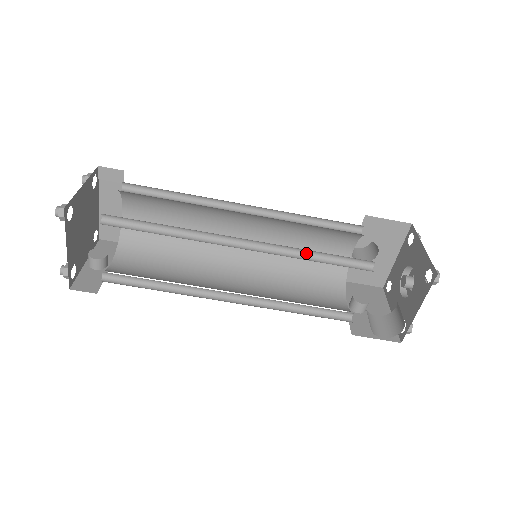
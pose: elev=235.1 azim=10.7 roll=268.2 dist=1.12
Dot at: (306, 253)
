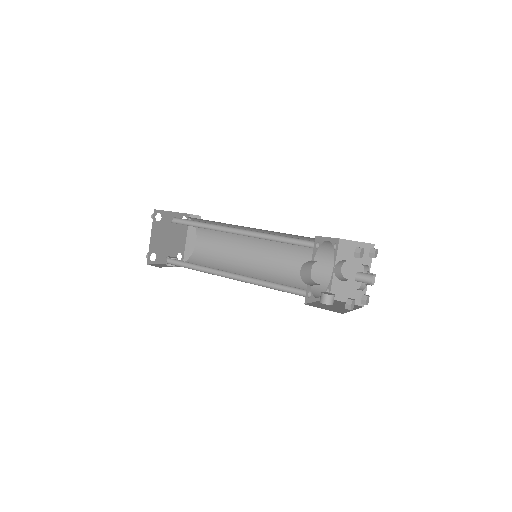
Dot at: (275, 239)
